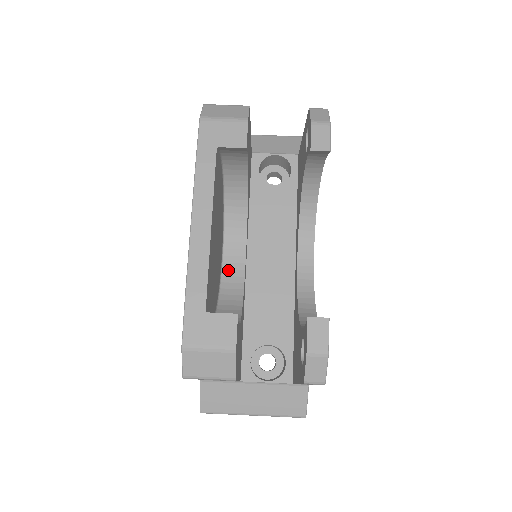
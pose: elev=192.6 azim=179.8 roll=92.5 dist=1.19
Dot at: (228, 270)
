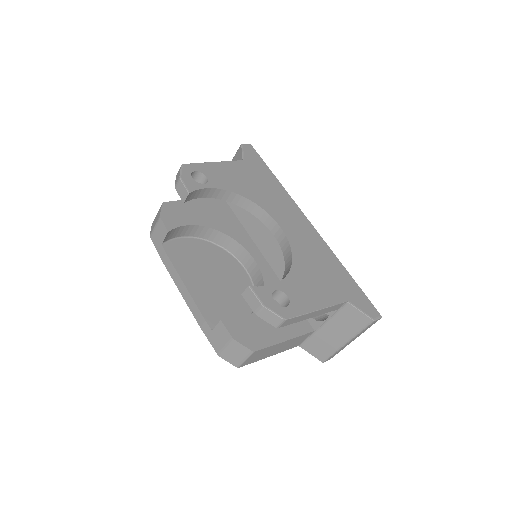
Dot at: (254, 276)
